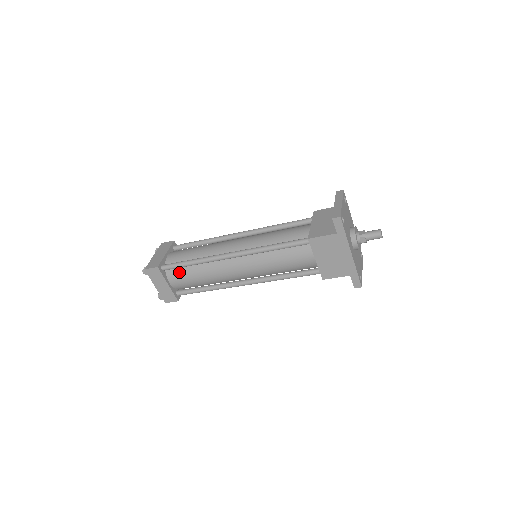
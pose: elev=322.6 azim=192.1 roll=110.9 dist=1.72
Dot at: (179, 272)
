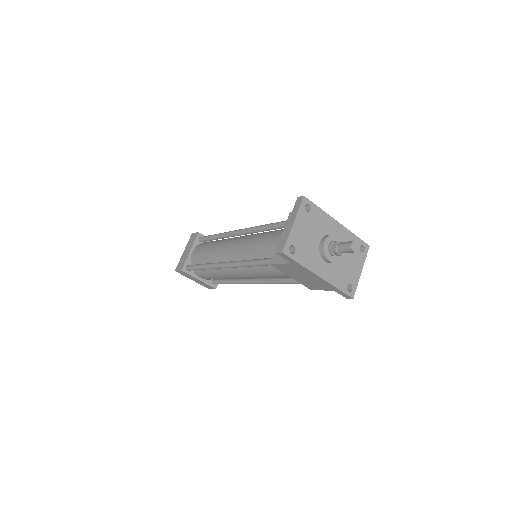
Dot at: (201, 272)
